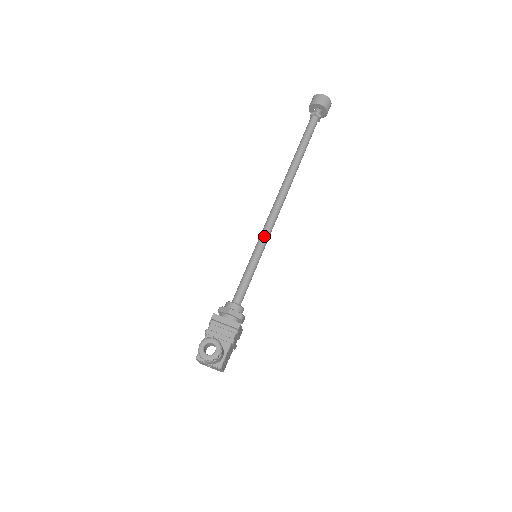
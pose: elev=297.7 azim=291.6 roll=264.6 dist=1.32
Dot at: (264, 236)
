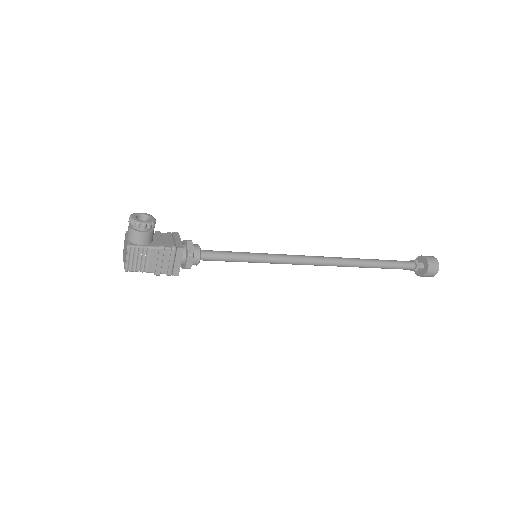
Dot at: (279, 255)
